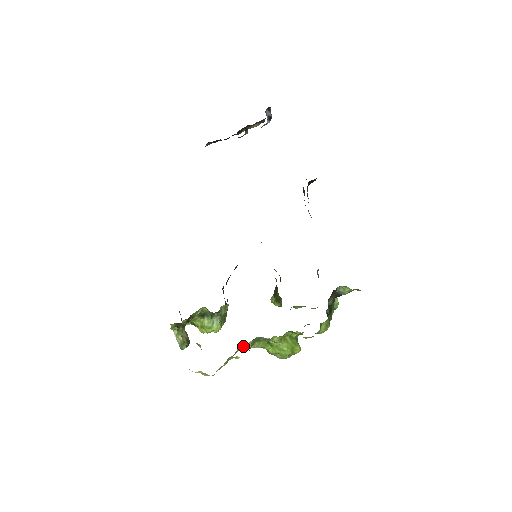
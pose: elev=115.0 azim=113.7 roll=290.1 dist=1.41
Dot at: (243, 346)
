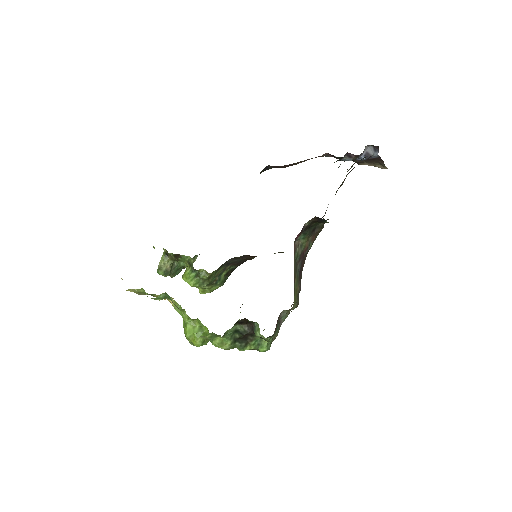
Dot at: occluded
